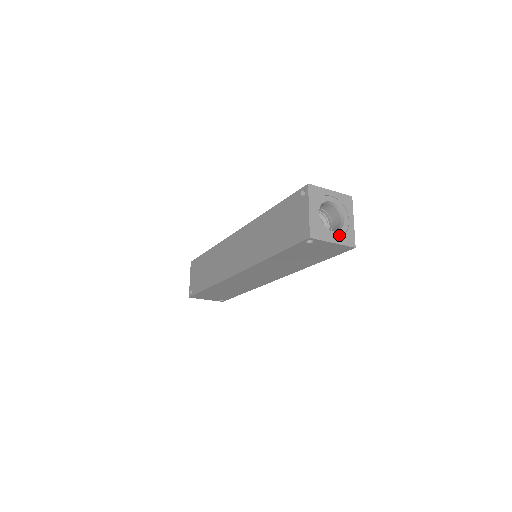
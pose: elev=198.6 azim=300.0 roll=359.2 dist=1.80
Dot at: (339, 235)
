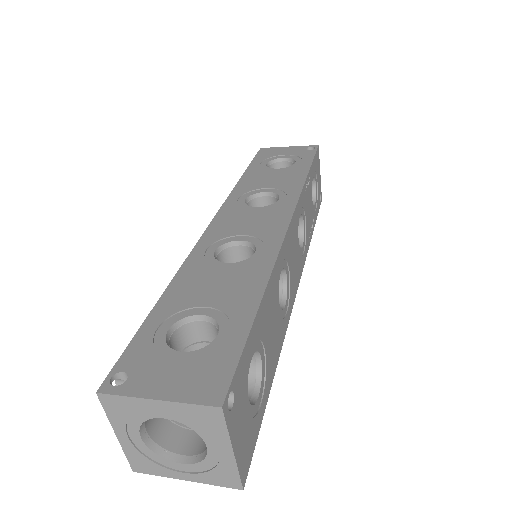
Dot at: (199, 469)
